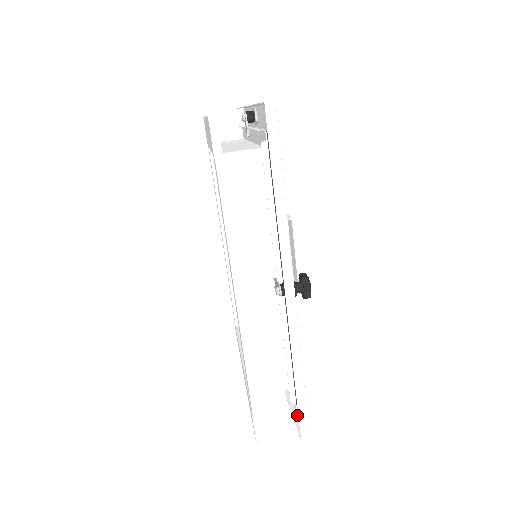
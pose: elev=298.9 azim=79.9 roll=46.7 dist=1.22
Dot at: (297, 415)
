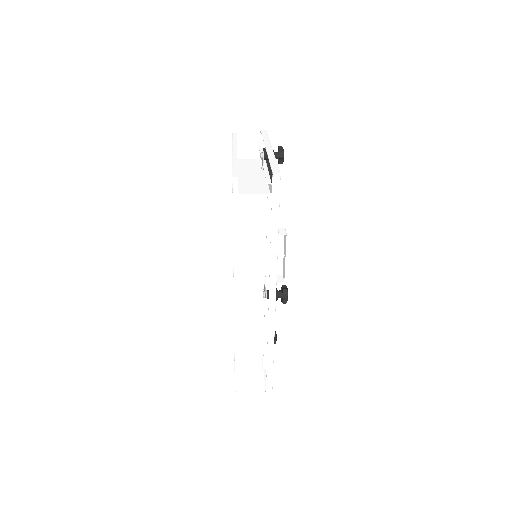
Dot at: occluded
